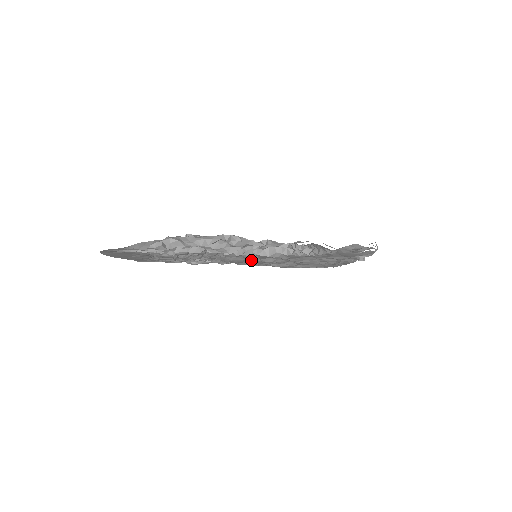
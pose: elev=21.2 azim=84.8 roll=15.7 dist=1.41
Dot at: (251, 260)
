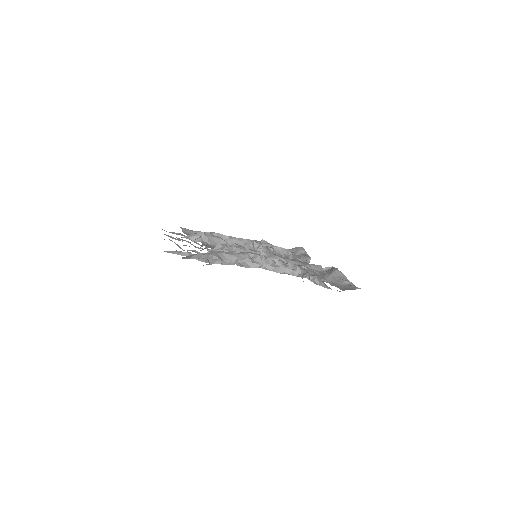
Dot at: occluded
